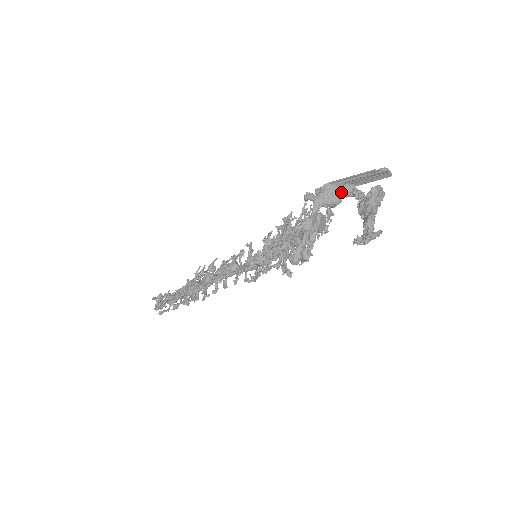
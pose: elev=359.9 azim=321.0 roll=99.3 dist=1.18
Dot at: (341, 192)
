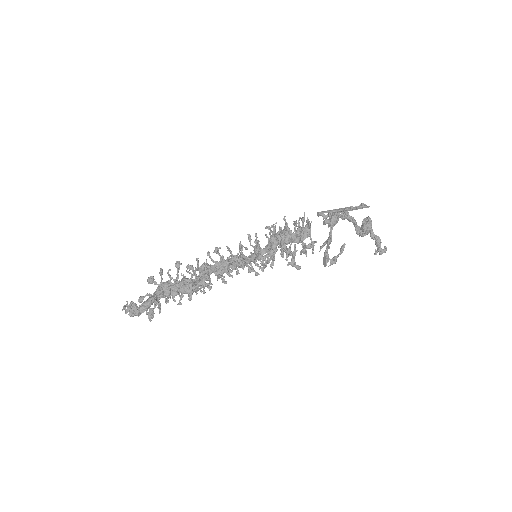
Dot at: (343, 218)
